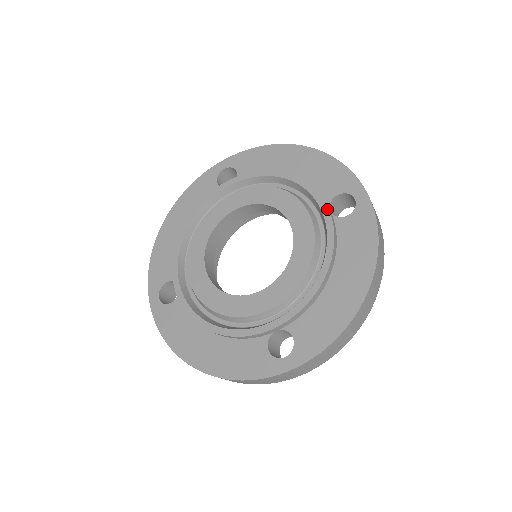
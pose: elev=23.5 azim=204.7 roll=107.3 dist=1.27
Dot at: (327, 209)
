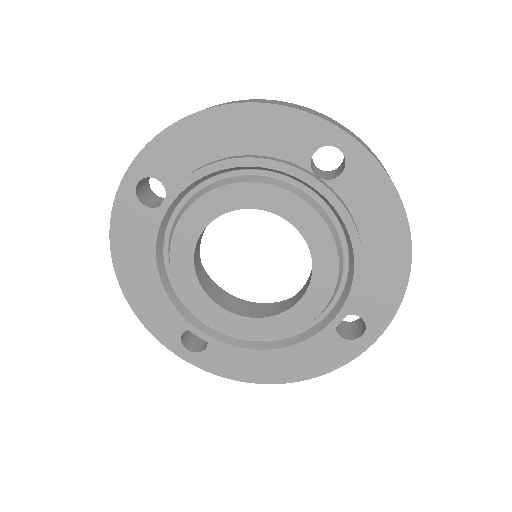
Dot at: (318, 182)
